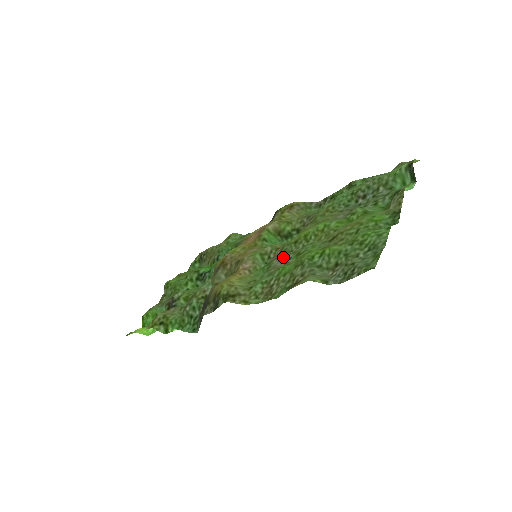
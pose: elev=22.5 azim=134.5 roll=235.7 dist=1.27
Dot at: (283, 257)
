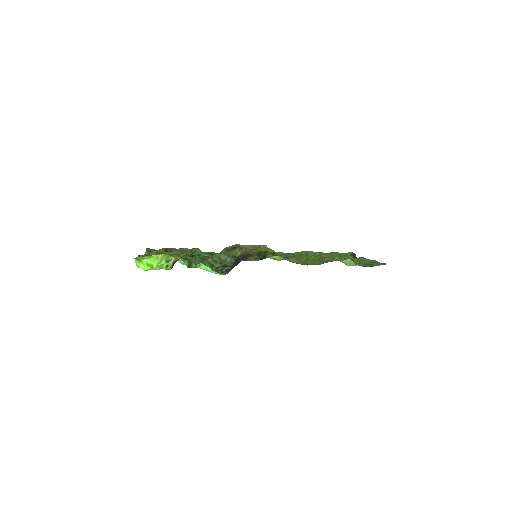
Dot at: occluded
